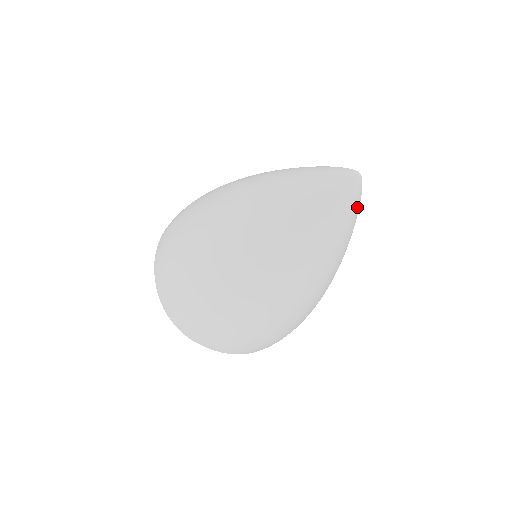
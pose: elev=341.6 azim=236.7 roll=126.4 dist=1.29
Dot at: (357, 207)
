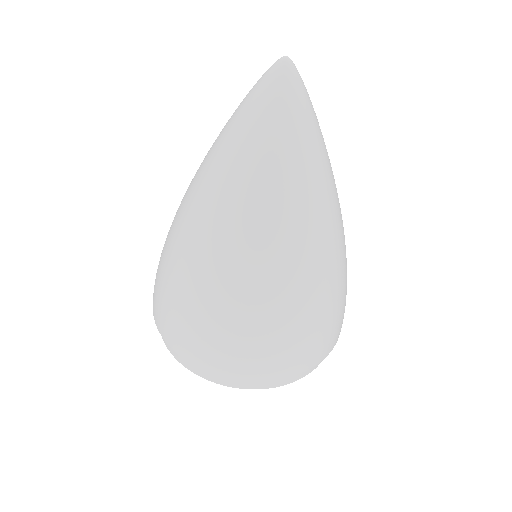
Dot at: (298, 98)
